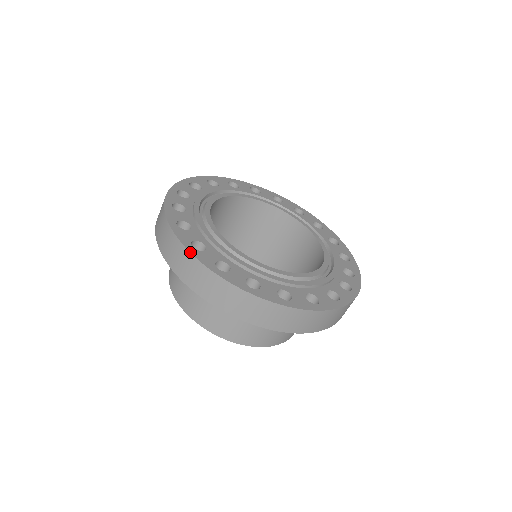
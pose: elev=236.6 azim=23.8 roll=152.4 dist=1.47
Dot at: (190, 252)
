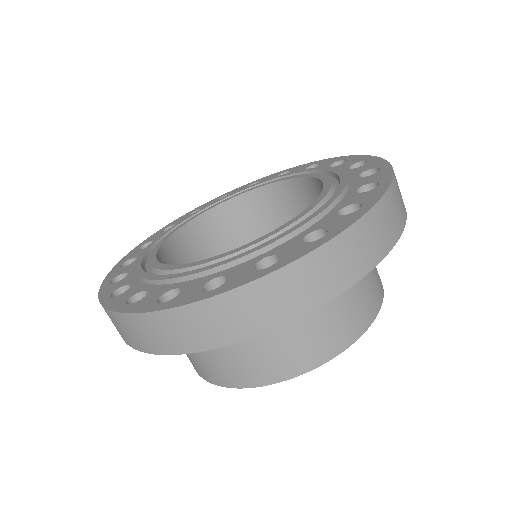
Dot at: occluded
